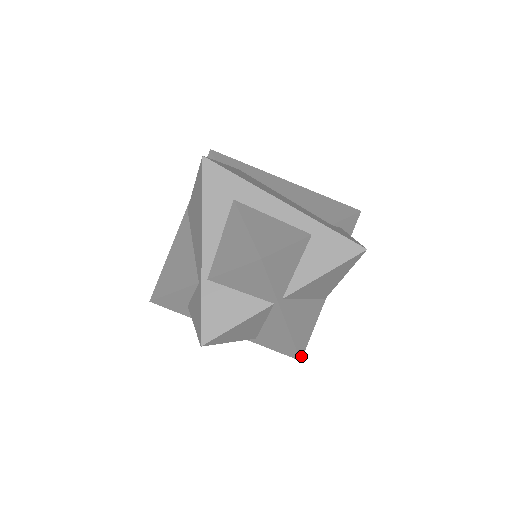
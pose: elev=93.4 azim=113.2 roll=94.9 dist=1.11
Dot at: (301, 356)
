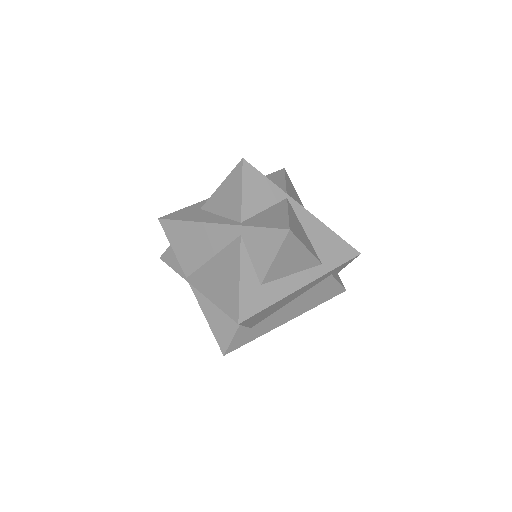
Dot at: (356, 251)
